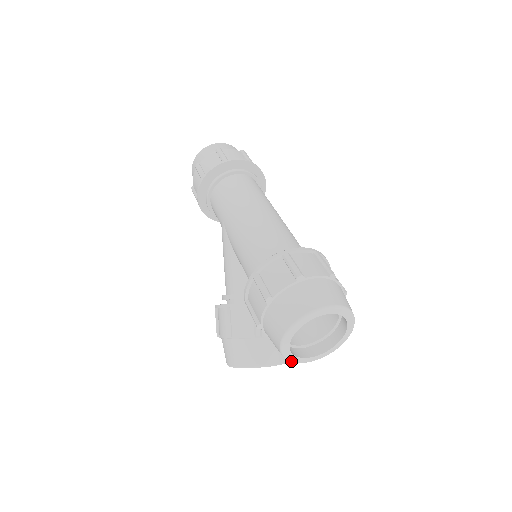
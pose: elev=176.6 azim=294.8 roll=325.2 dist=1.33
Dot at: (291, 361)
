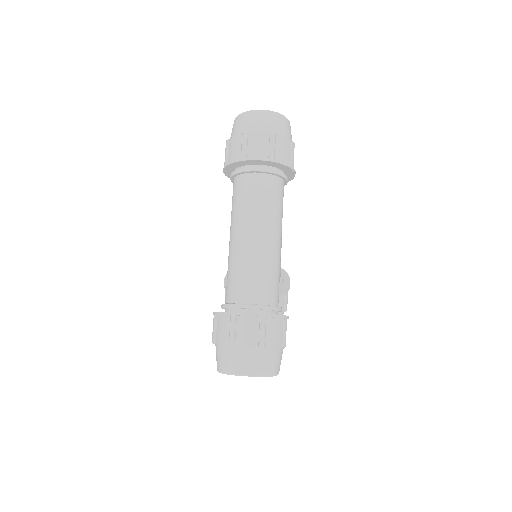
Dot at: occluded
